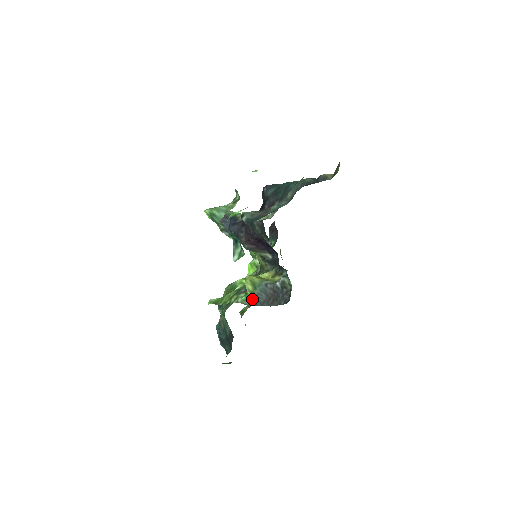
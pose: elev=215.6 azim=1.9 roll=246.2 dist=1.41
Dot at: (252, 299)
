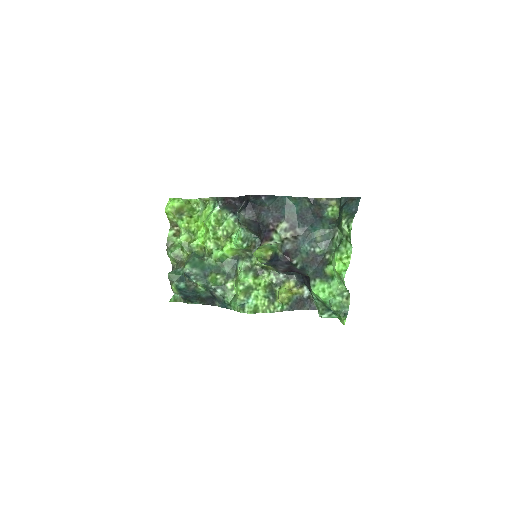
Dot at: (286, 307)
